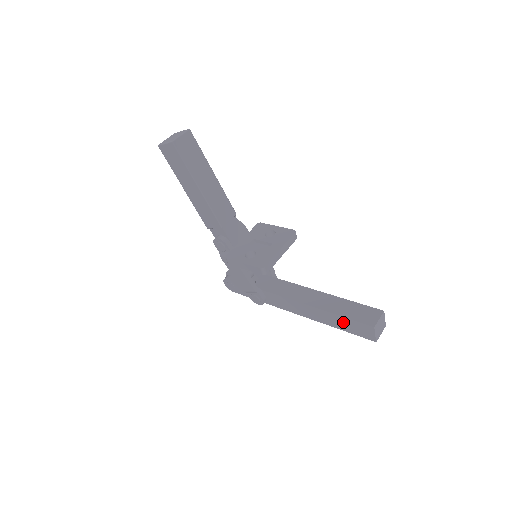
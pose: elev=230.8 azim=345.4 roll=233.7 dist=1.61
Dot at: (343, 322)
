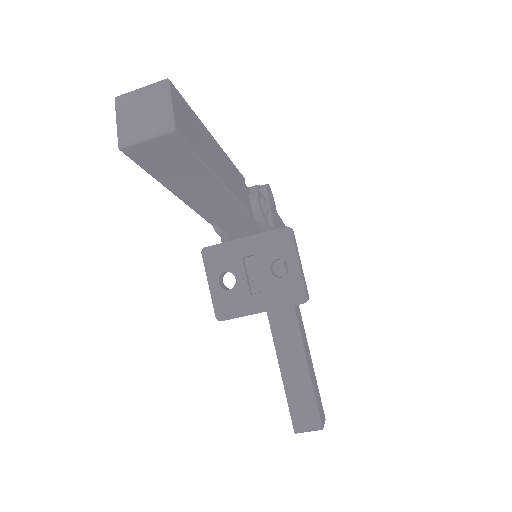
Dot at: occluded
